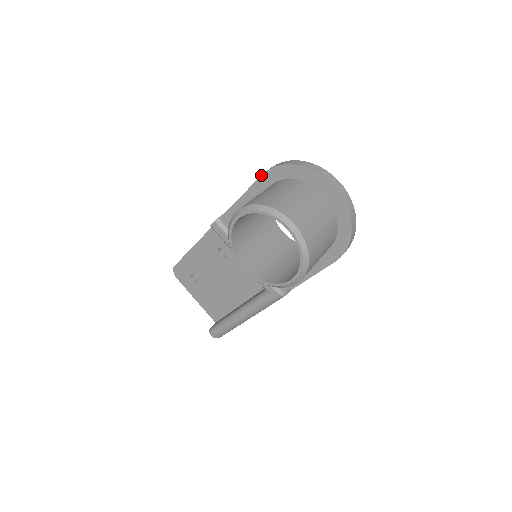
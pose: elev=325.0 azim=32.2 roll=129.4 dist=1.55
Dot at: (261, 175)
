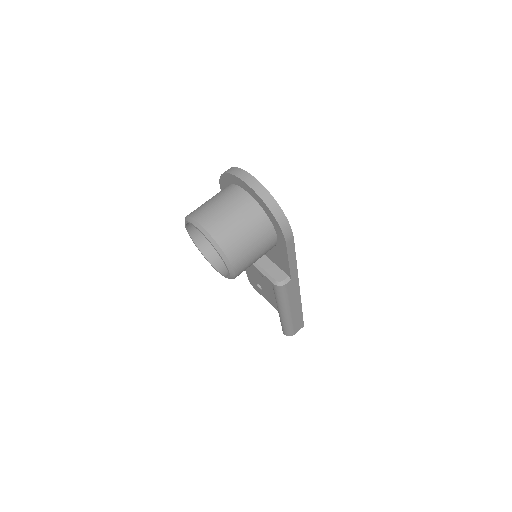
Dot at: (221, 190)
